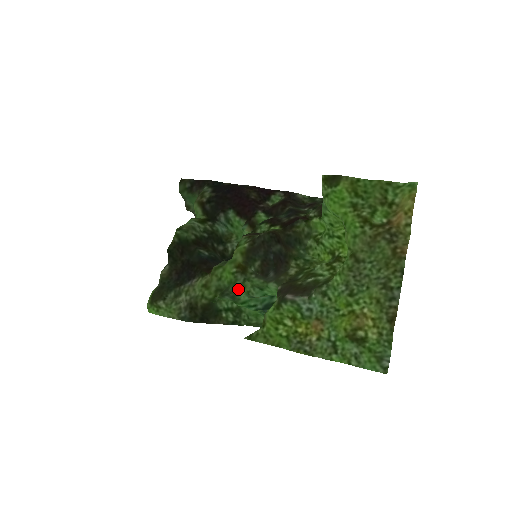
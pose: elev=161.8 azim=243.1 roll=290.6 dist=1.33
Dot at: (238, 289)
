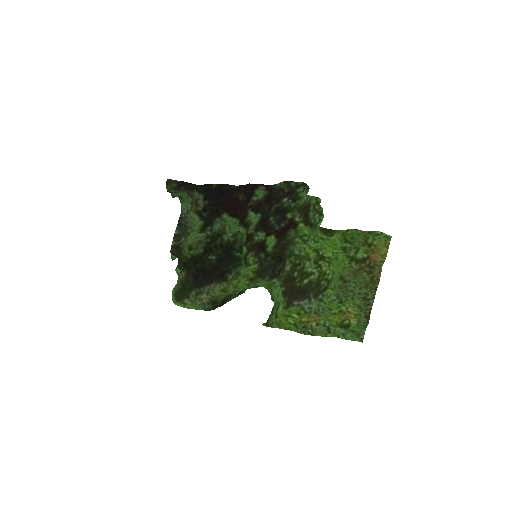
Dot at: occluded
